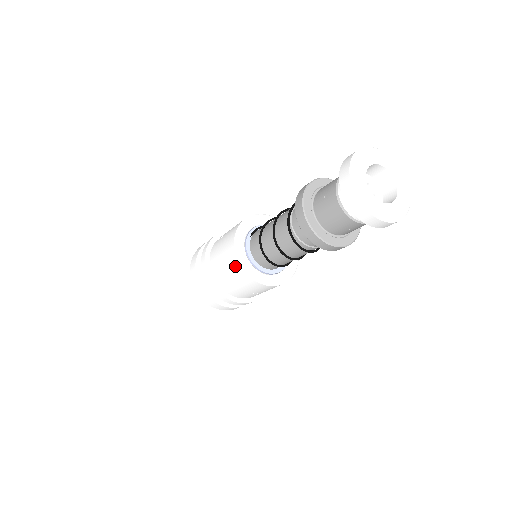
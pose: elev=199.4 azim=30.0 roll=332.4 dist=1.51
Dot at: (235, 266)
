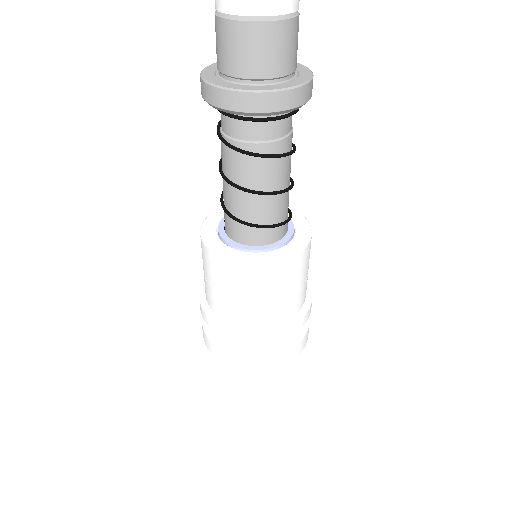
Dot at: (212, 262)
